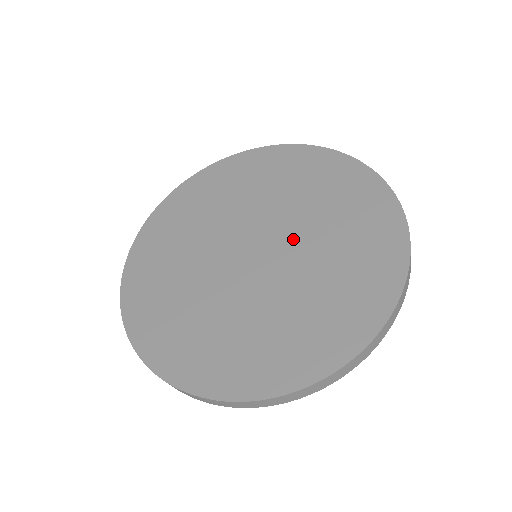
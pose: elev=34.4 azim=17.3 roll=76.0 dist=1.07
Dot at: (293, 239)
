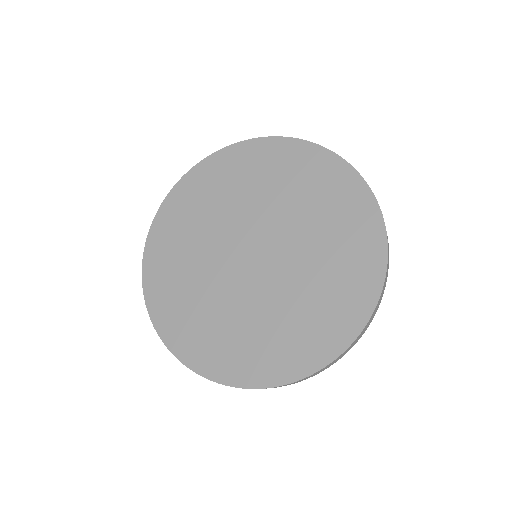
Dot at: (283, 233)
